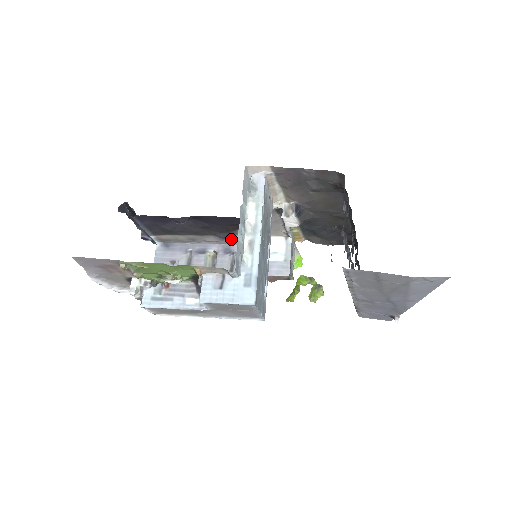
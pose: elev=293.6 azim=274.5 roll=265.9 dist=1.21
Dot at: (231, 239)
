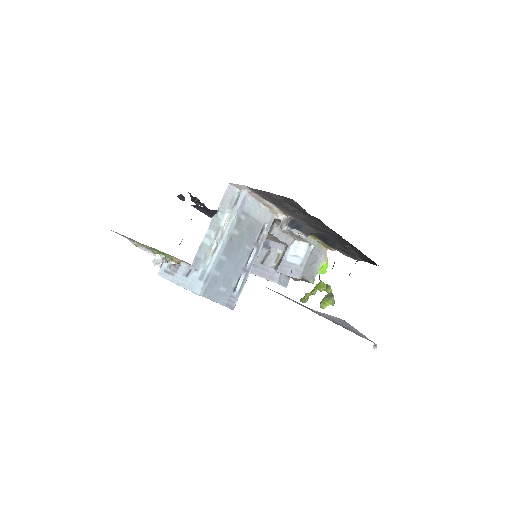
Dot at: occluded
